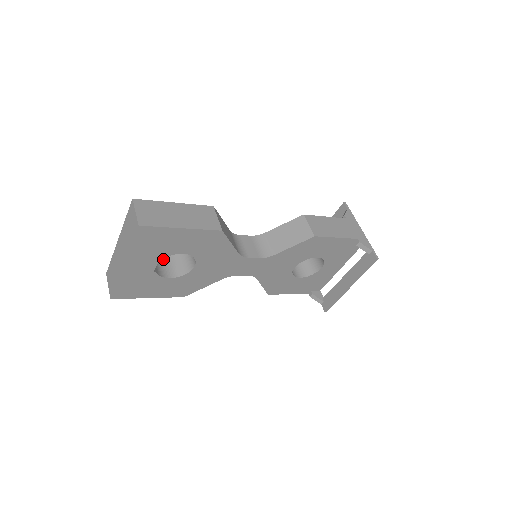
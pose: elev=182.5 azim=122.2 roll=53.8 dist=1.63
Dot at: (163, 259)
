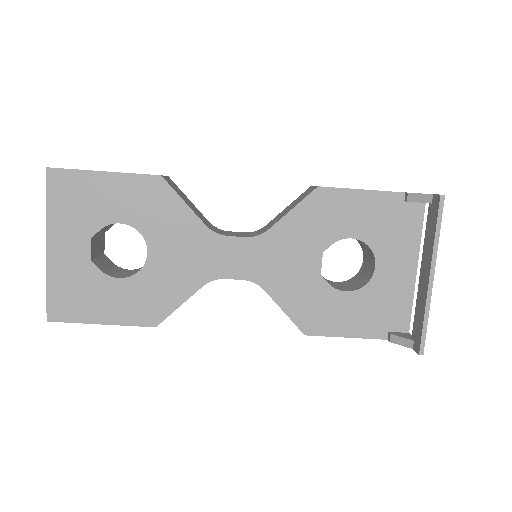
Dot at: (124, 271)
